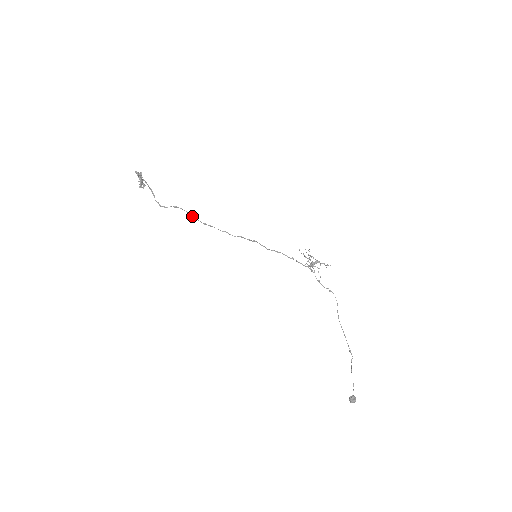
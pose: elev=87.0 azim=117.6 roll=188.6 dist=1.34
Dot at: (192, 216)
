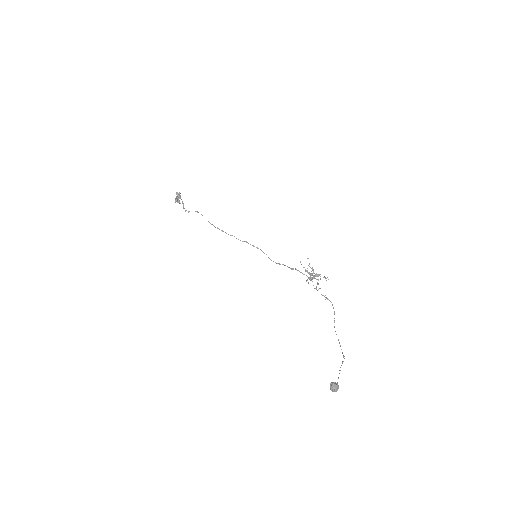
Dot at: (208, 221)
